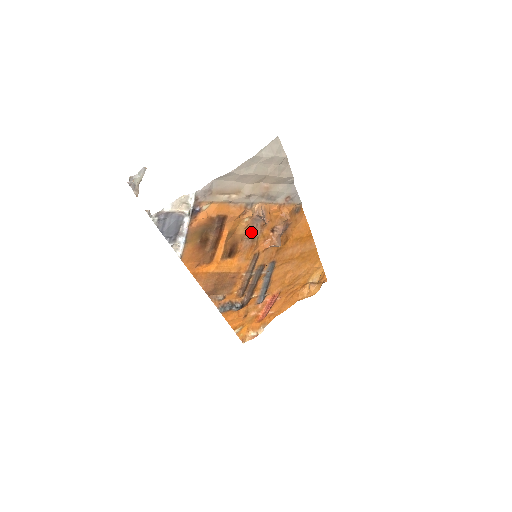
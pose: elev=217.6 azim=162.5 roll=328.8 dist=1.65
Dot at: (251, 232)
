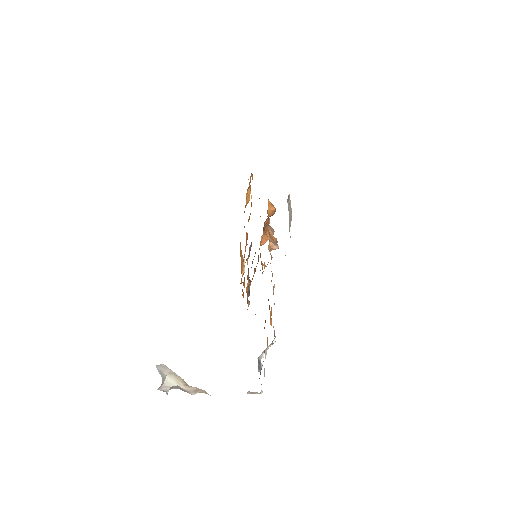
Dot at: occluded
